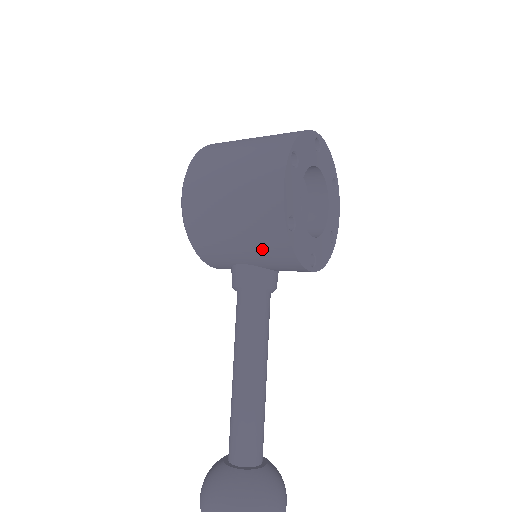
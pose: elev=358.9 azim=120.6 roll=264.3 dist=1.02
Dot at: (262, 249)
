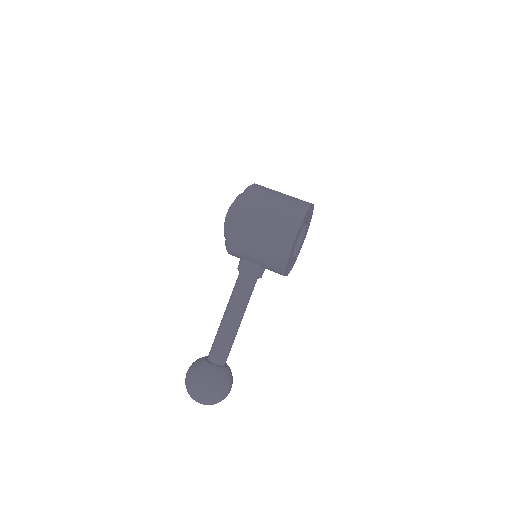
Dot at: (269, 261)
